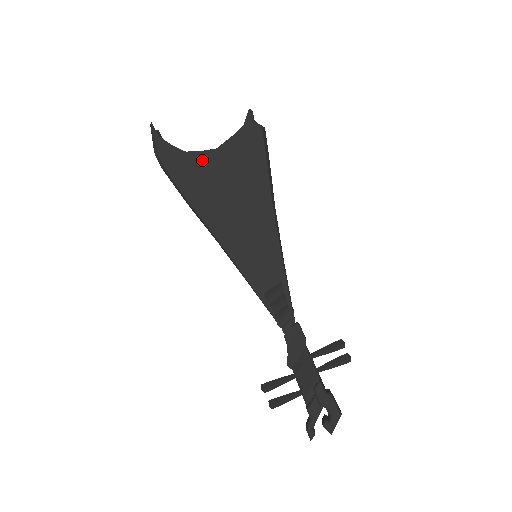
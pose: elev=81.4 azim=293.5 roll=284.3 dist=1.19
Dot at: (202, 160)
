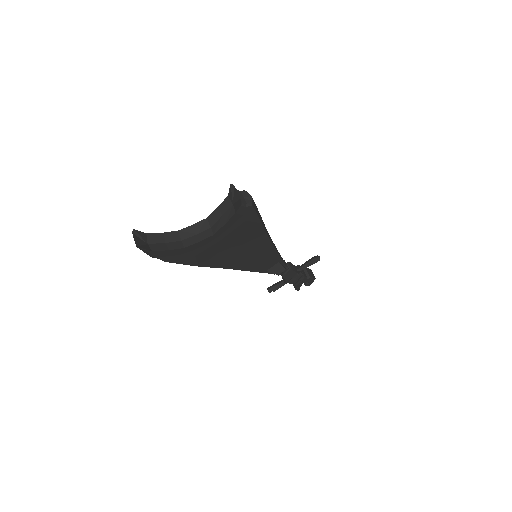
Dot at: (202, 245)
